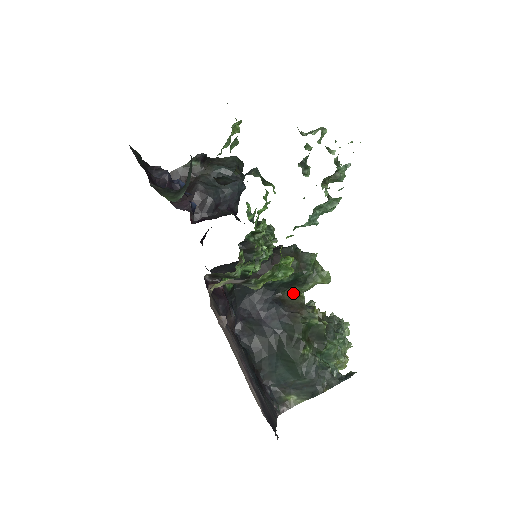
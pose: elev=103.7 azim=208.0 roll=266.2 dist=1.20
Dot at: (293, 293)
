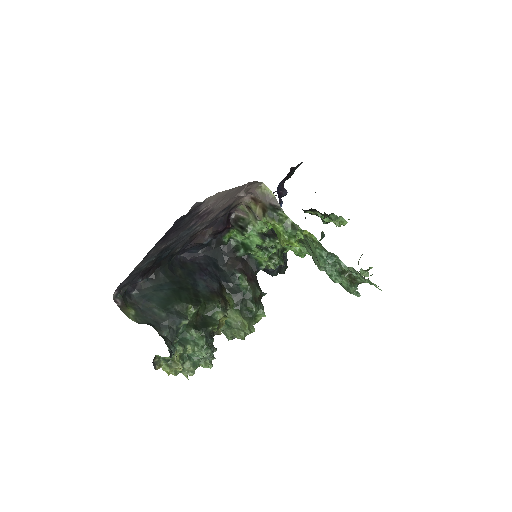
Dot at: (229, 299)
